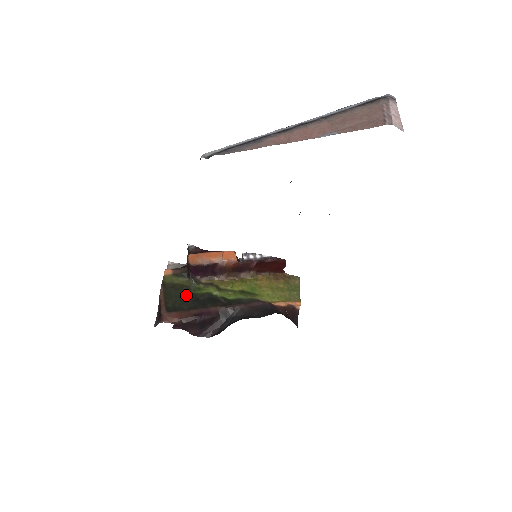
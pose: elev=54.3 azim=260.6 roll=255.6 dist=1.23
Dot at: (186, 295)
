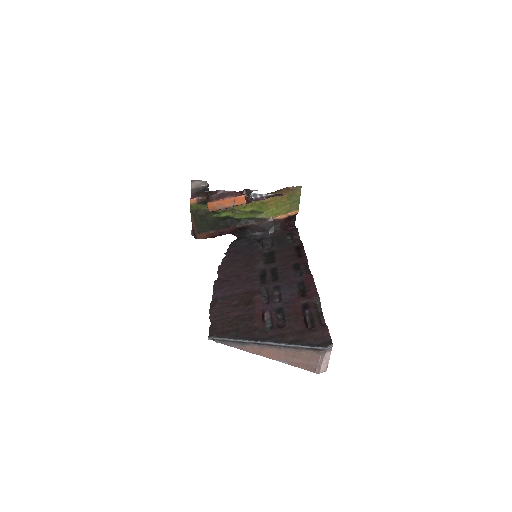
Dot at: (210, 219)
